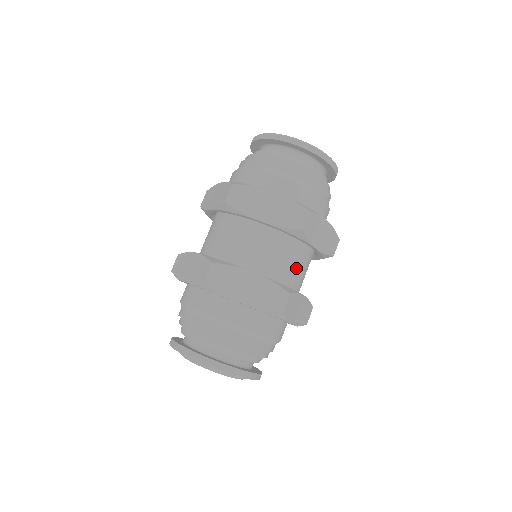
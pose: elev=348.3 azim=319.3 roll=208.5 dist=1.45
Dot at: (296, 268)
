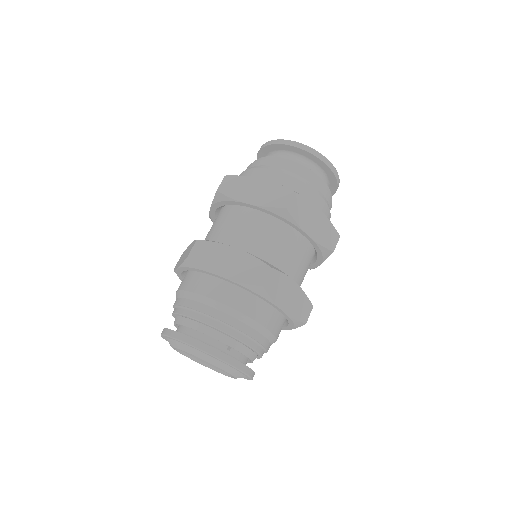
Dot at: (287, 254)
